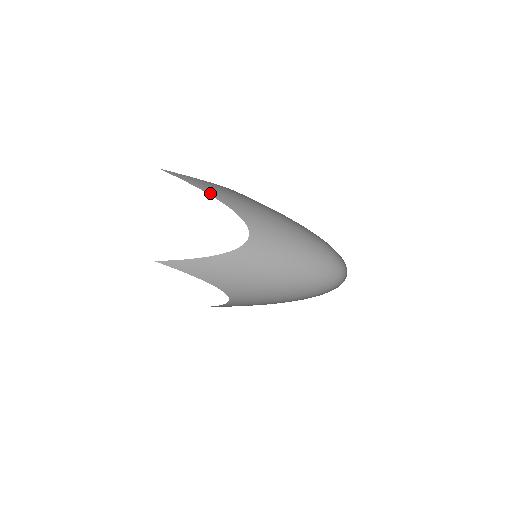
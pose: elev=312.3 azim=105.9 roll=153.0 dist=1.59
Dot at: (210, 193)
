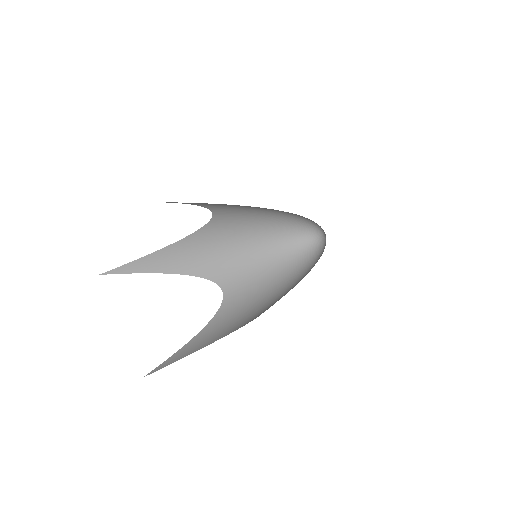
Dot at: (165, 271)
